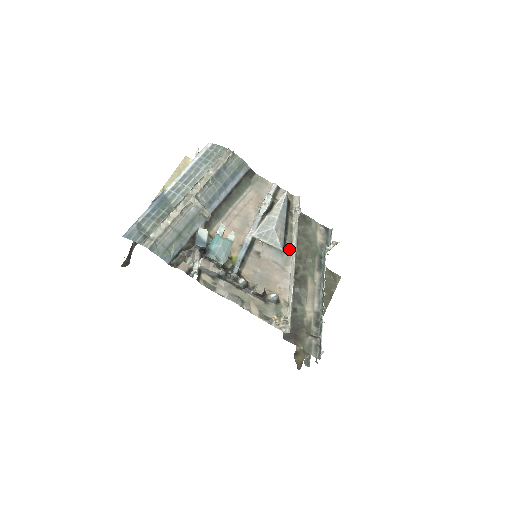
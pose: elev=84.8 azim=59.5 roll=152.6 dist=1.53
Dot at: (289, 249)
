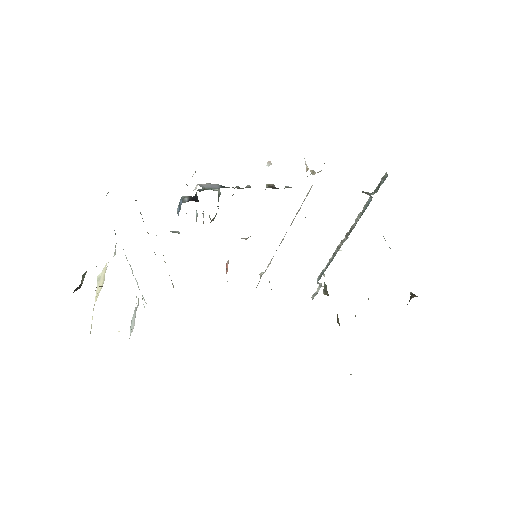
Dot at: occluded
